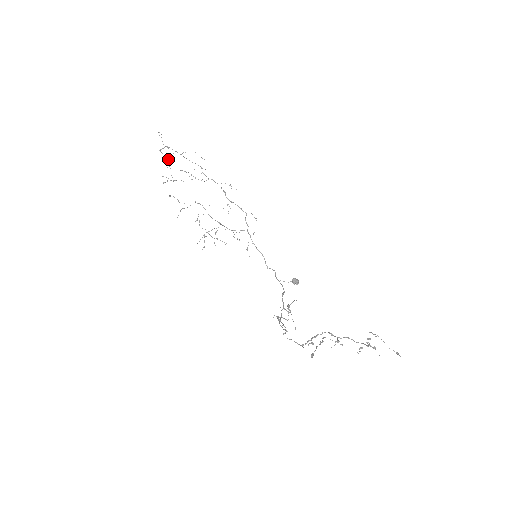
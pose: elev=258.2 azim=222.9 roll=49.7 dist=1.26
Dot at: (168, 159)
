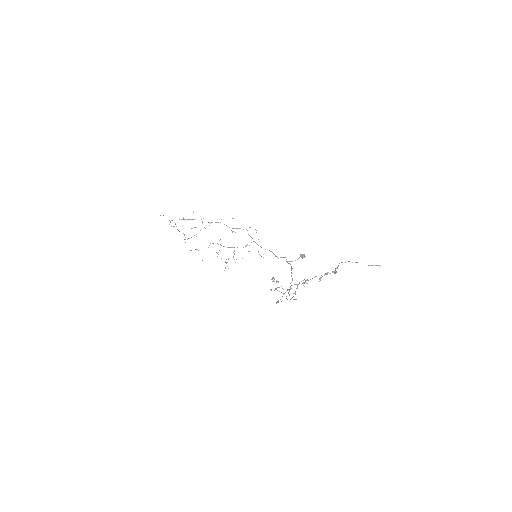
Dot at: occluded
